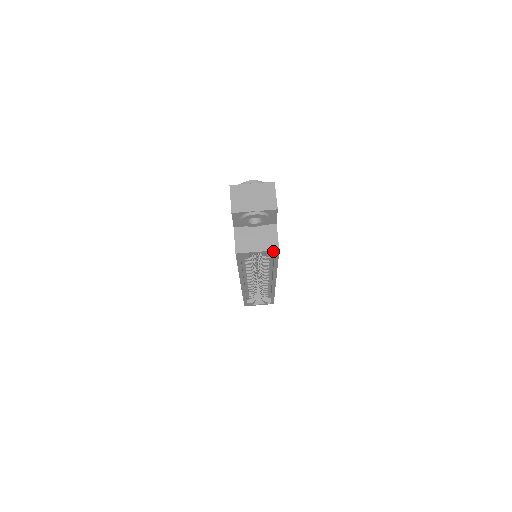
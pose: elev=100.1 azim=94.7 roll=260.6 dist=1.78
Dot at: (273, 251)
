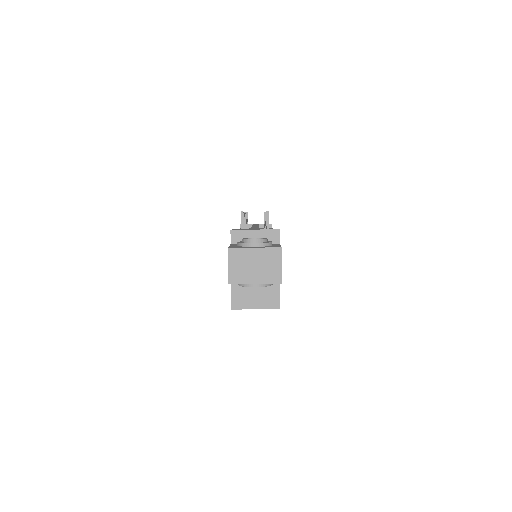
Dot at: (273, 308)
